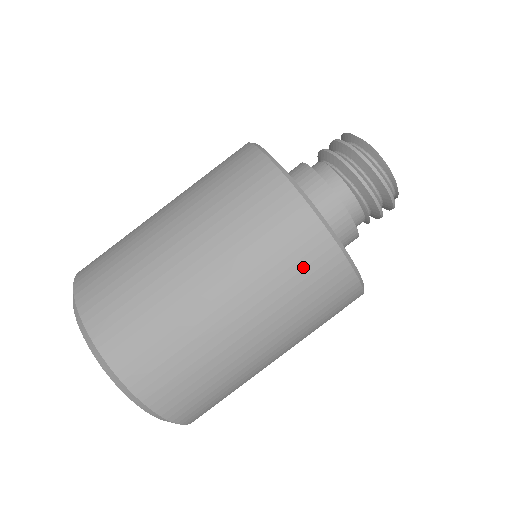
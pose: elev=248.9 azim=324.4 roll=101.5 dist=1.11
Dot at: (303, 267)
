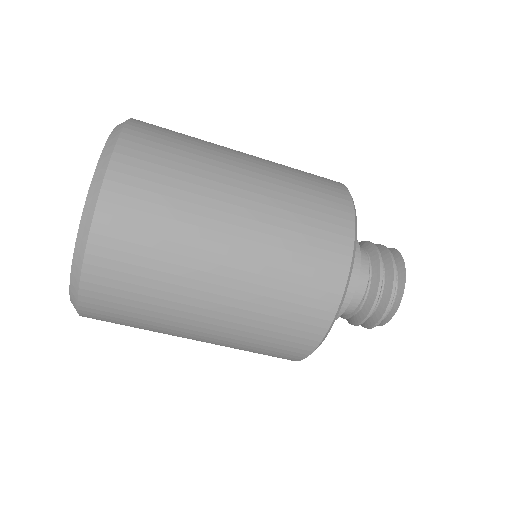
Dot at: (273, 350)
